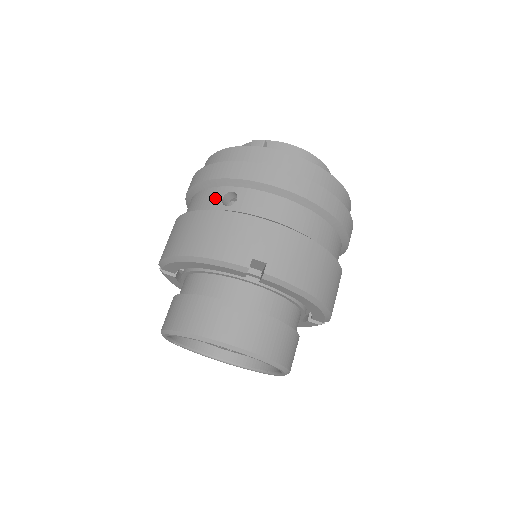
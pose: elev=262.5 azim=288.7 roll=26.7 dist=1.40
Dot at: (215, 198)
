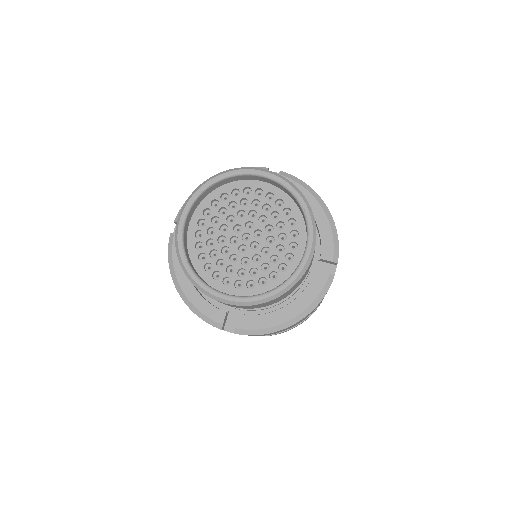
Dot at: occluded
